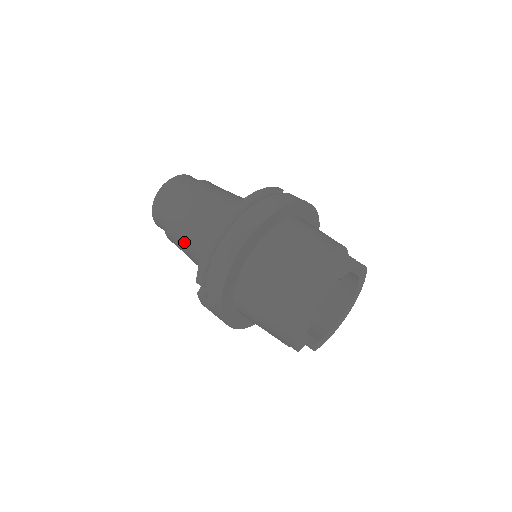
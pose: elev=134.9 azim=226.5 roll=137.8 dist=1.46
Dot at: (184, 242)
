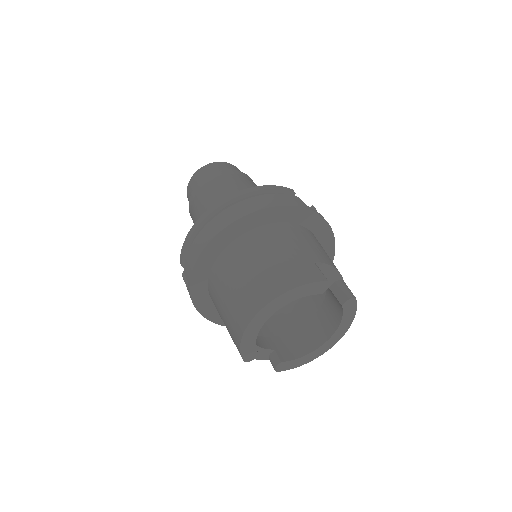
Dot at: occluded
